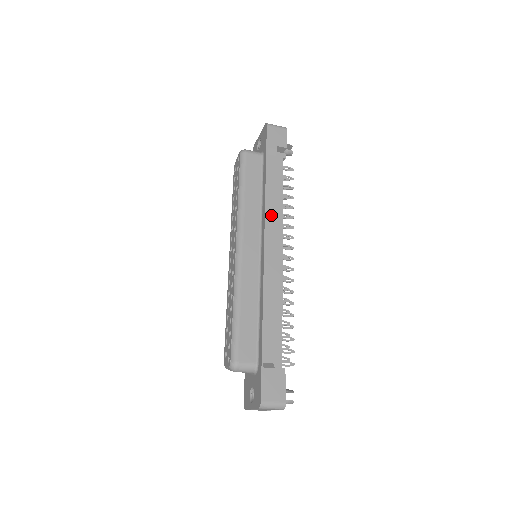
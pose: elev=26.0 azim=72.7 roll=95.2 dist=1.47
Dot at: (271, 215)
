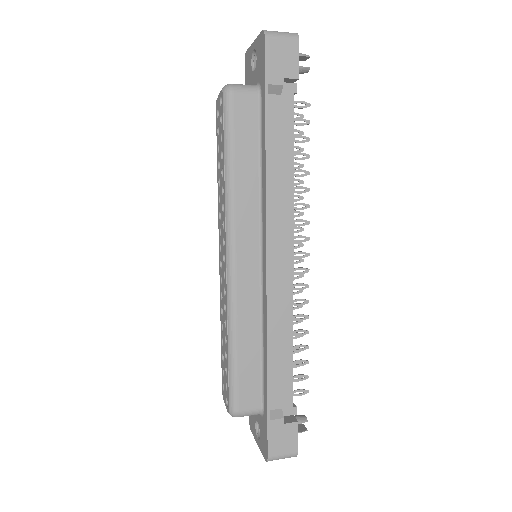
Dot at: (275, 204)
